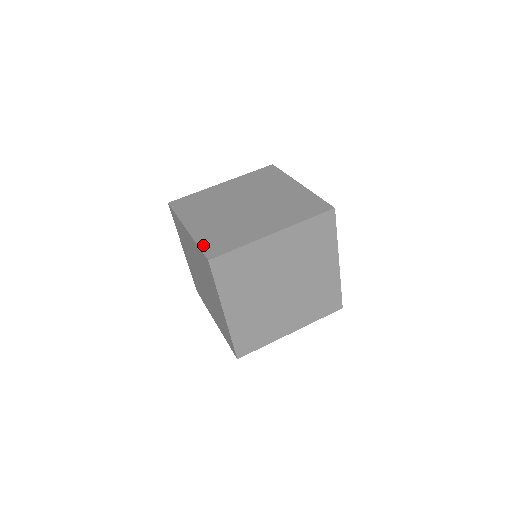
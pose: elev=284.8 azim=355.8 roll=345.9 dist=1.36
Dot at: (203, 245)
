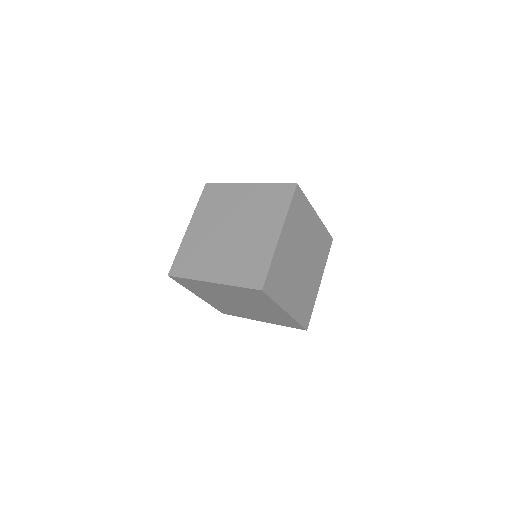
Dot at: occluded
